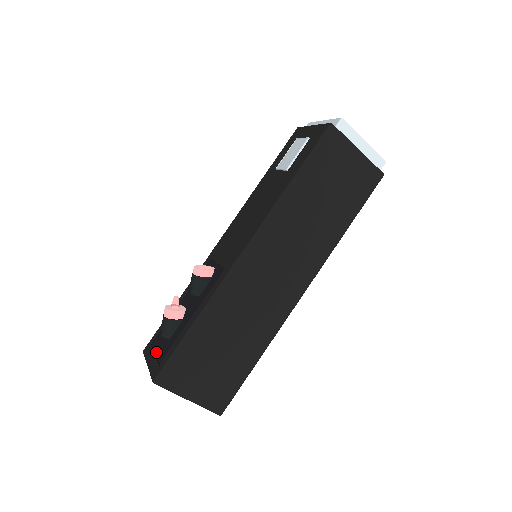
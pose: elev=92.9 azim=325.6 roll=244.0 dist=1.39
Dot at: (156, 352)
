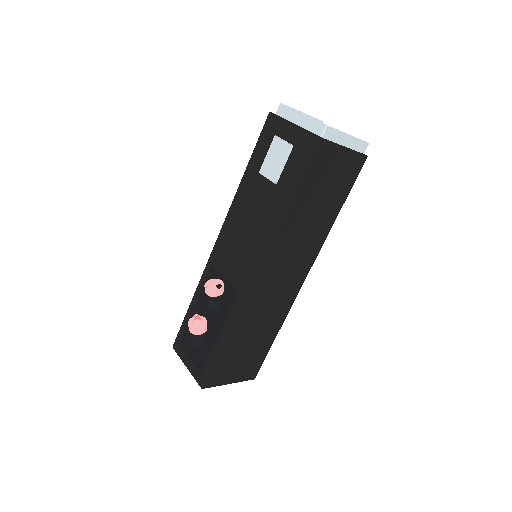
Dot at: (190, 356)
